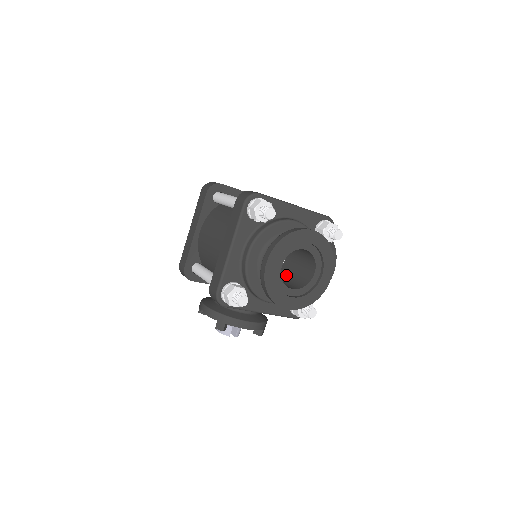
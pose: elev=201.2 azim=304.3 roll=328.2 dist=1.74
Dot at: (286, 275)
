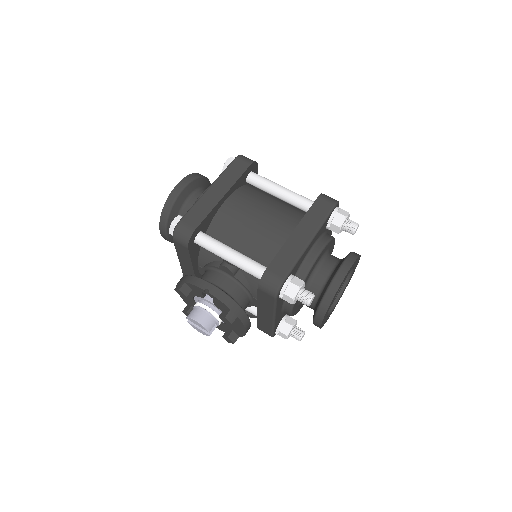
Dot at: occluded
